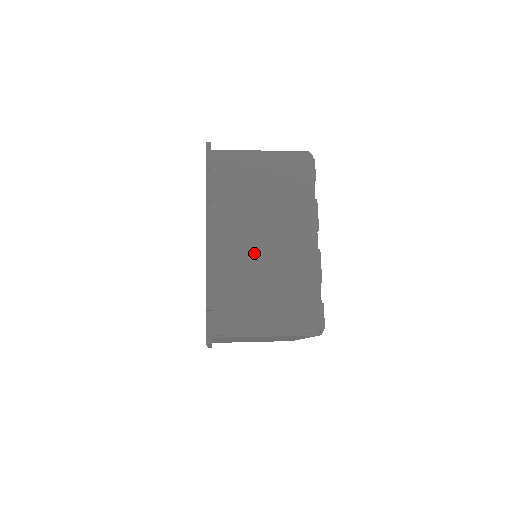
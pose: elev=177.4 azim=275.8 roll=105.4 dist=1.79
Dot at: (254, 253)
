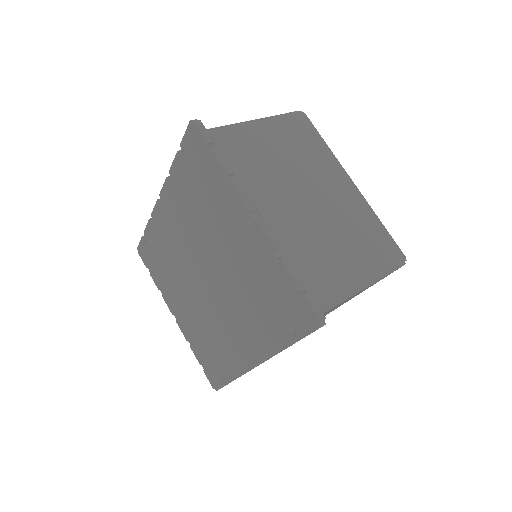
Dot at: occluded
